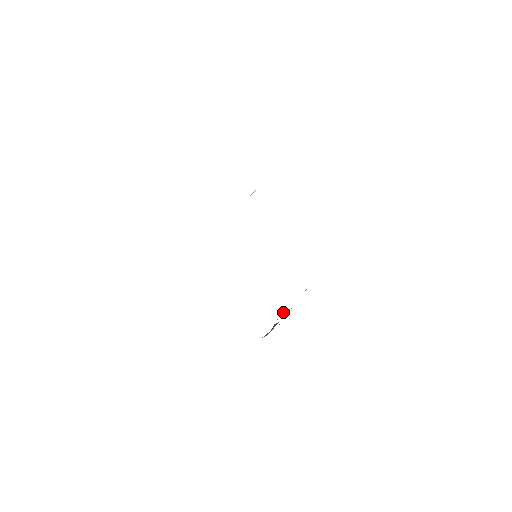
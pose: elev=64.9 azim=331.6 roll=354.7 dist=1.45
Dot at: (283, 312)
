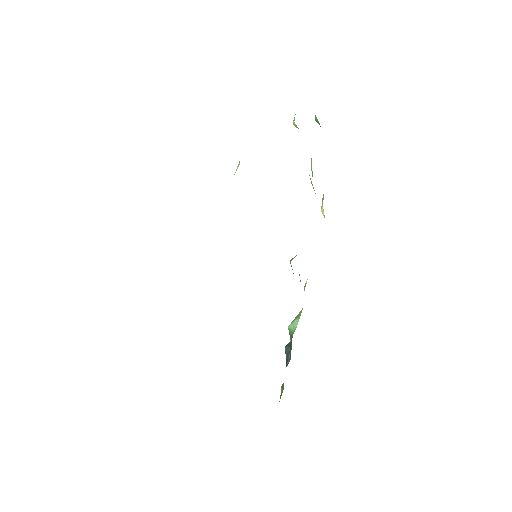
Dot at: (291, 324)
